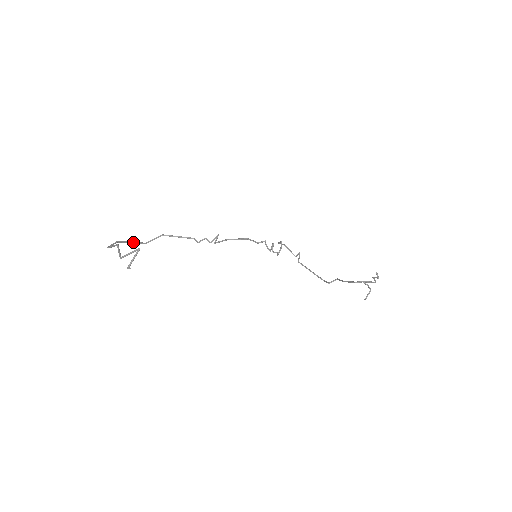
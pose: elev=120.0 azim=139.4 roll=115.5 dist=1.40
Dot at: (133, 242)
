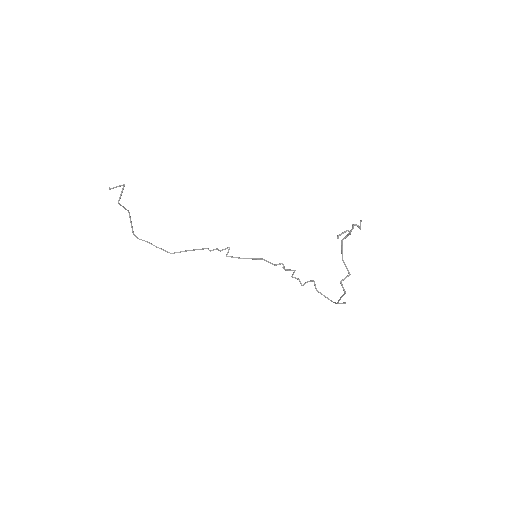
Dot at: (160, 248)
